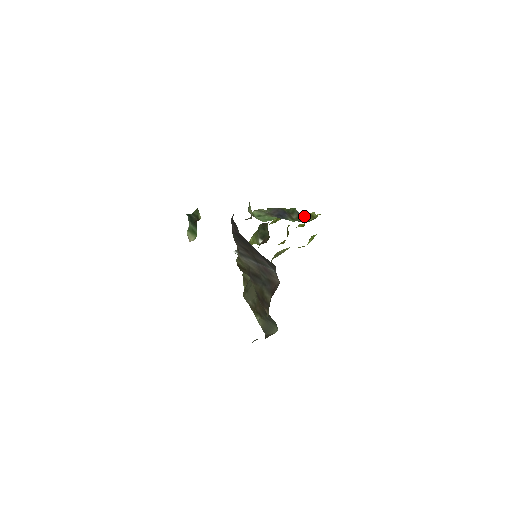
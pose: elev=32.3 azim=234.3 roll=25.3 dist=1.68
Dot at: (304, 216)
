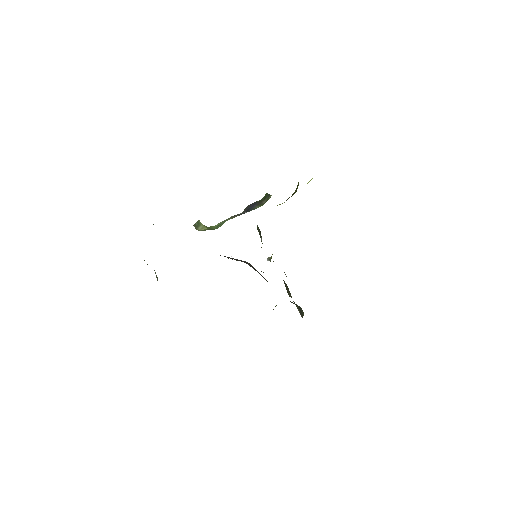
Dot at: (295, 190)
